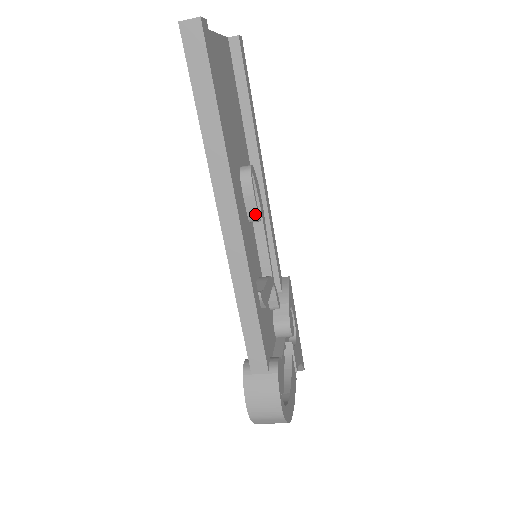
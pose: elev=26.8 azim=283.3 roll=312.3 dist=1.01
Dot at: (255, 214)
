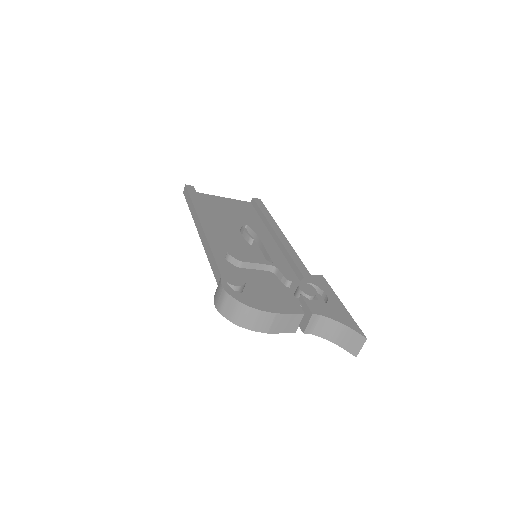
Dot at: (248, 237)
